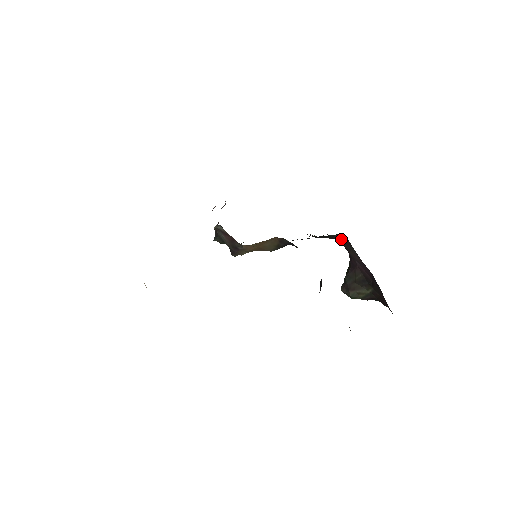
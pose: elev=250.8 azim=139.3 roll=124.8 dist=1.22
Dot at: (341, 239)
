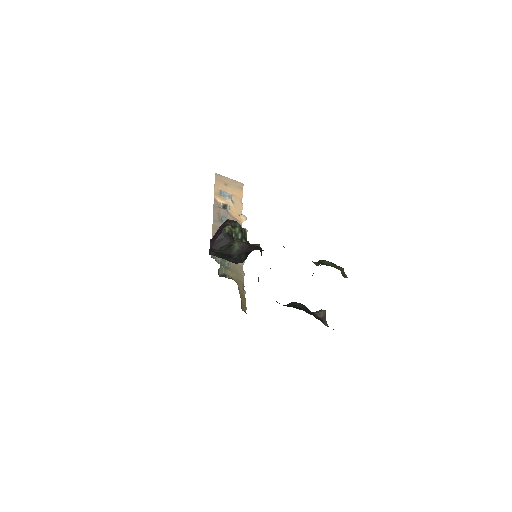
Dot at: occluded
